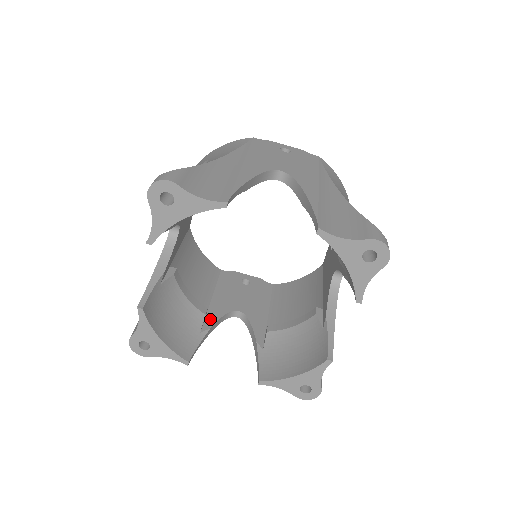
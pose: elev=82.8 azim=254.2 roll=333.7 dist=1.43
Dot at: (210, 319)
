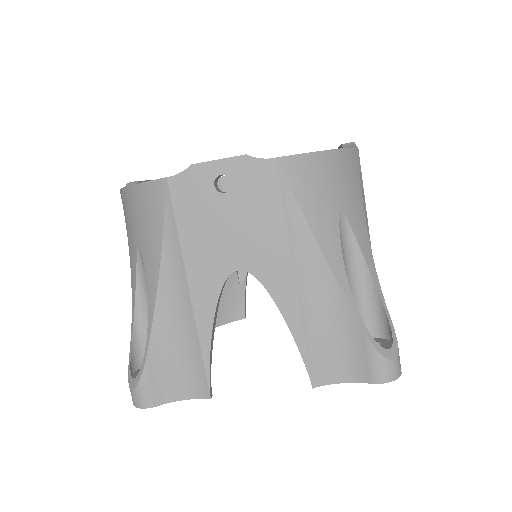
Dot at: occluded
